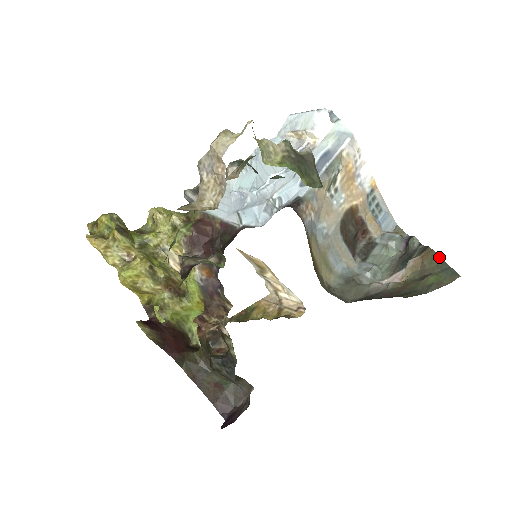
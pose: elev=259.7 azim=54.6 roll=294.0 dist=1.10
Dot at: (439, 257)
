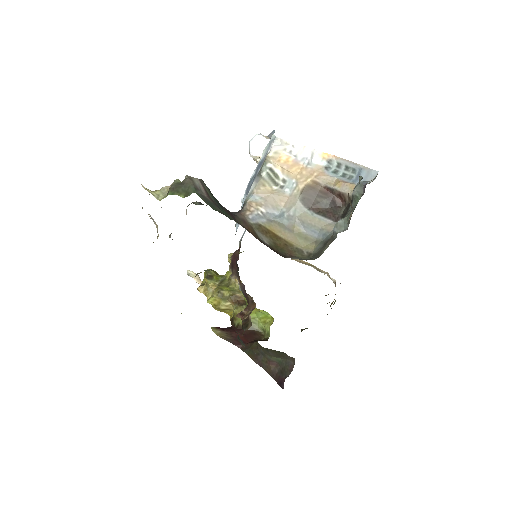
Dot at: occluded
